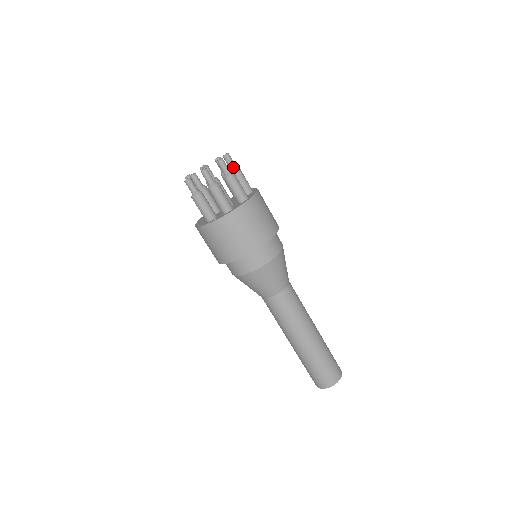
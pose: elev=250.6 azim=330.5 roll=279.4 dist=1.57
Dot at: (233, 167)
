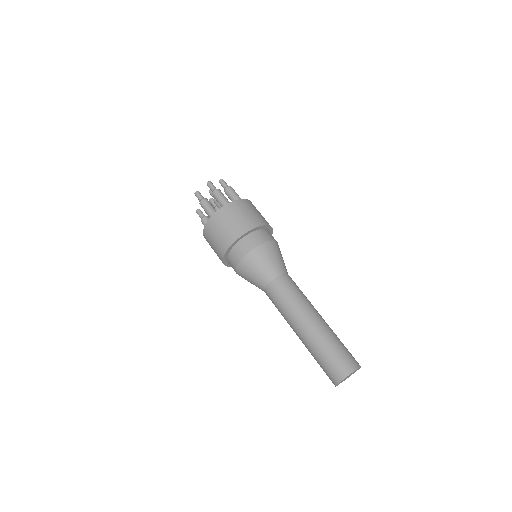
Dot at: occluded
